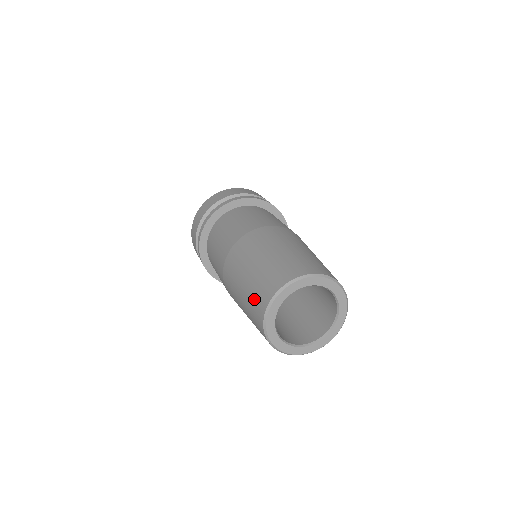
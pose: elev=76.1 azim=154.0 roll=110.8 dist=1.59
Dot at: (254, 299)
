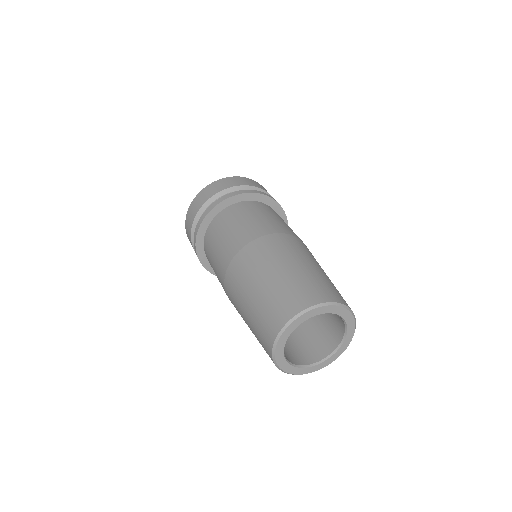
Dot at: (273, 306)
